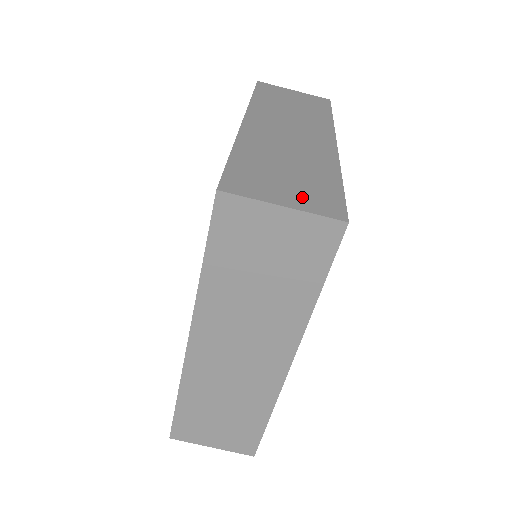
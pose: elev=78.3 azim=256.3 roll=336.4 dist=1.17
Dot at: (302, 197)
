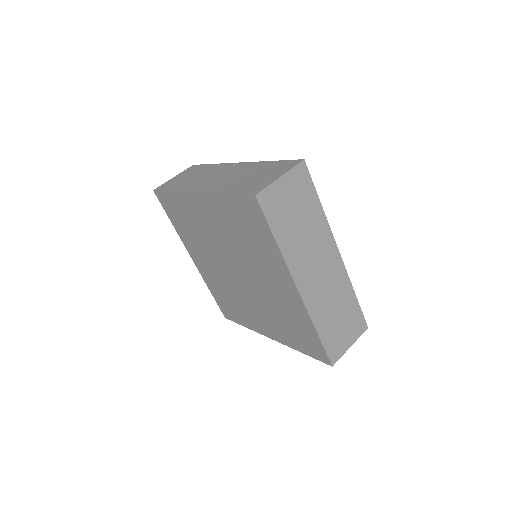
Dot at: (277, 172)
